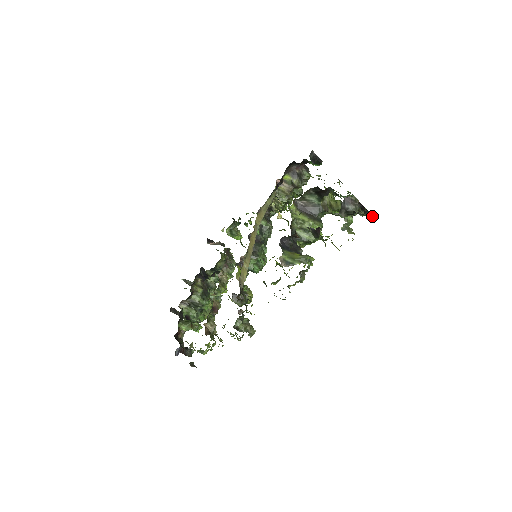
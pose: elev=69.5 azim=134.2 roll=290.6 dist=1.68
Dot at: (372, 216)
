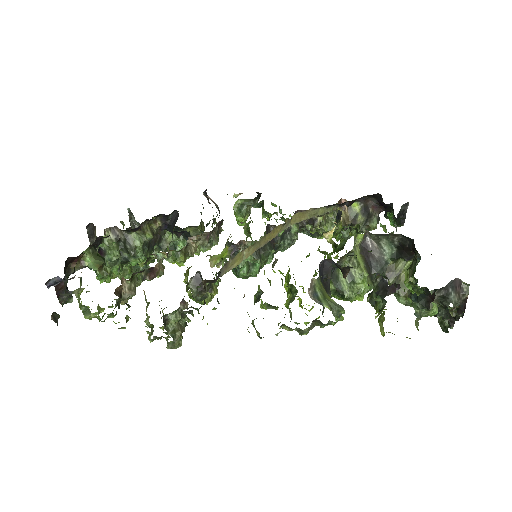
Dot at: (447, 329)
